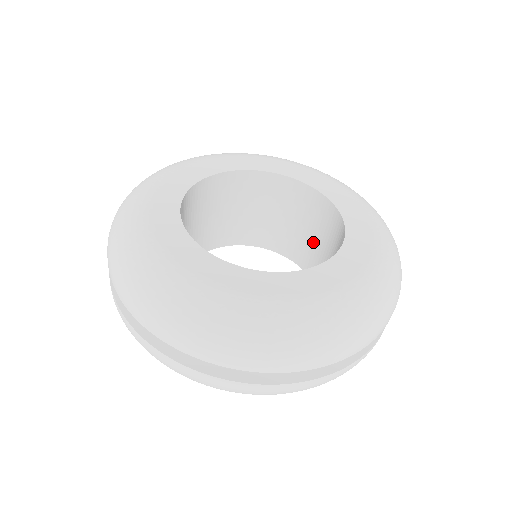
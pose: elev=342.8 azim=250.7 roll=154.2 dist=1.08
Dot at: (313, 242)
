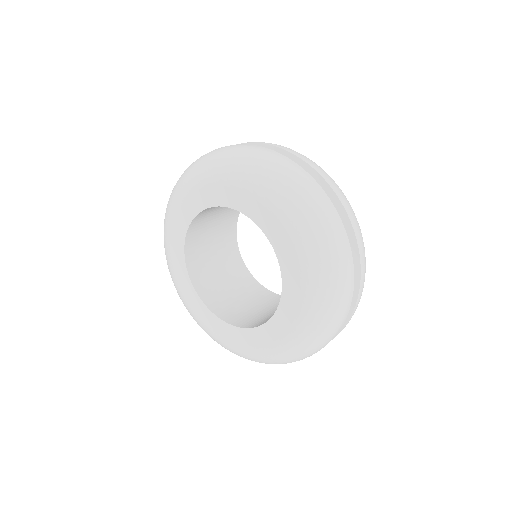
Dot at: occluded
